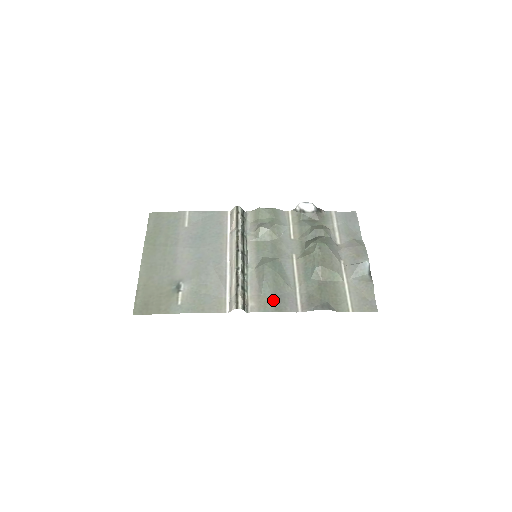
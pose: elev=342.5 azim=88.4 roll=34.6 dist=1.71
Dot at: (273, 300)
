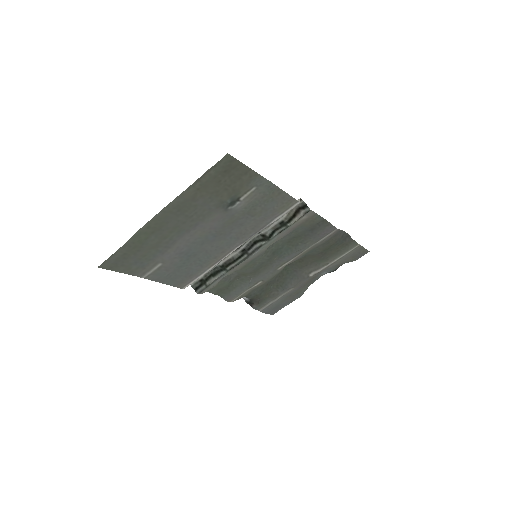
Dot at: (312, 225)
